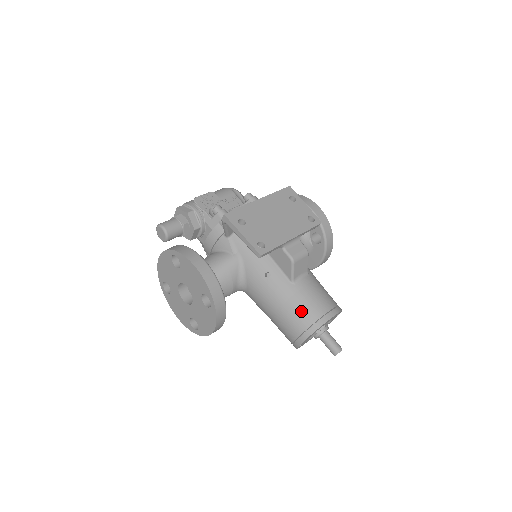
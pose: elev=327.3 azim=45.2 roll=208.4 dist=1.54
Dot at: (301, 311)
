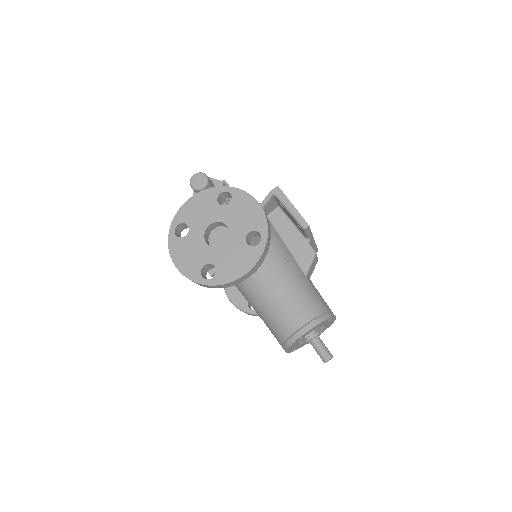
Dot at: (314, 299)
